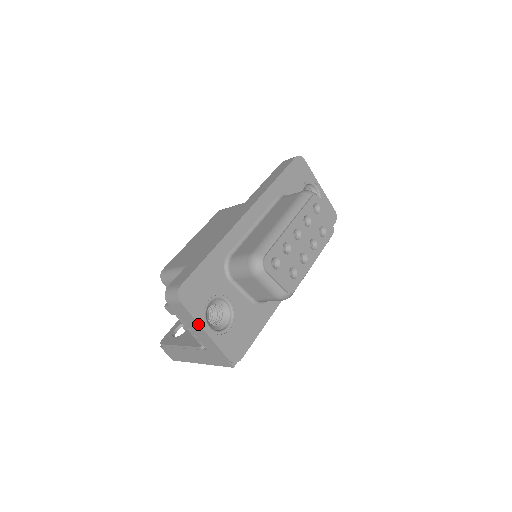
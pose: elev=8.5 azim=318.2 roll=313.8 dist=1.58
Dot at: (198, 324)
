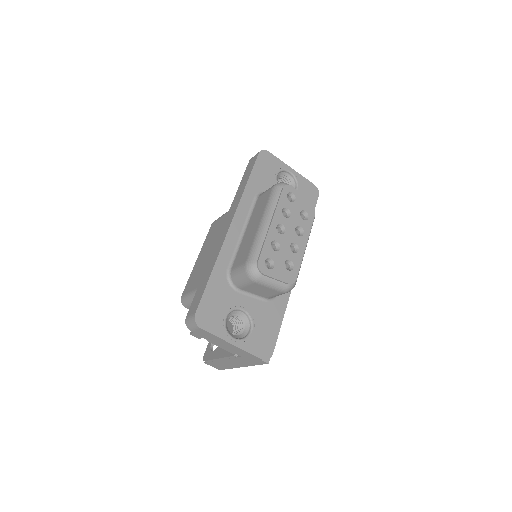
Dot at: (223, 340)
